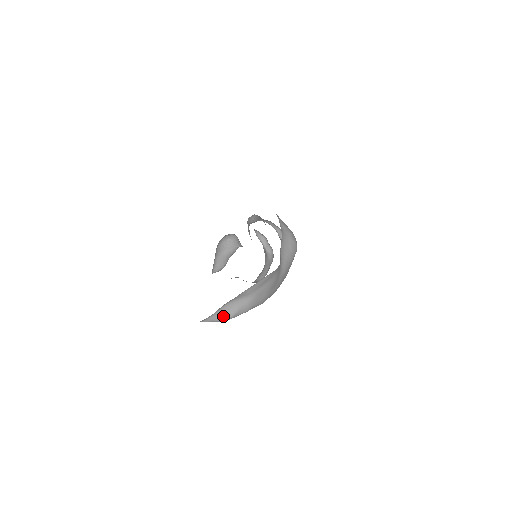
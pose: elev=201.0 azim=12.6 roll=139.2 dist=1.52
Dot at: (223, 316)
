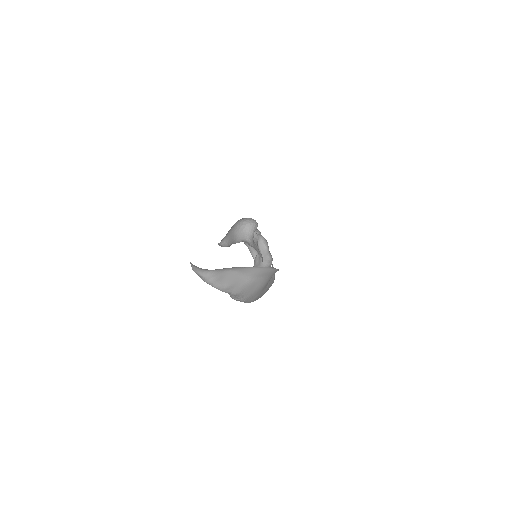
Dot at: (219, 281)
